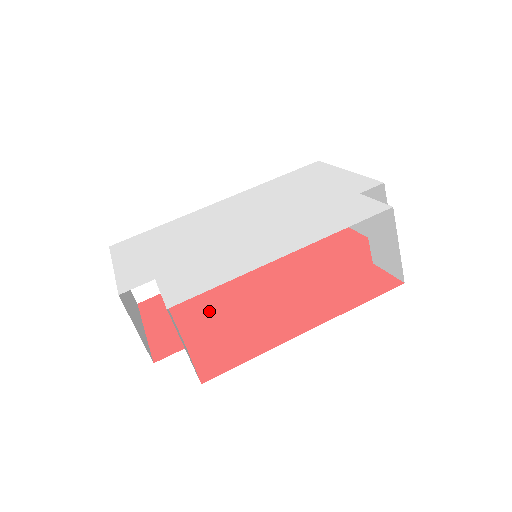
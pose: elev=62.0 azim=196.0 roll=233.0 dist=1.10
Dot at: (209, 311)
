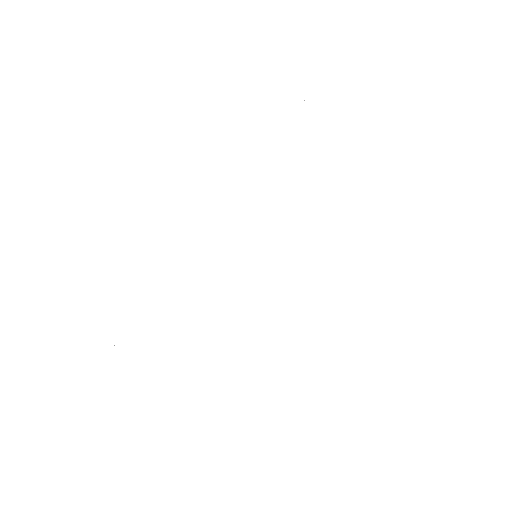
Dot at: occluded
